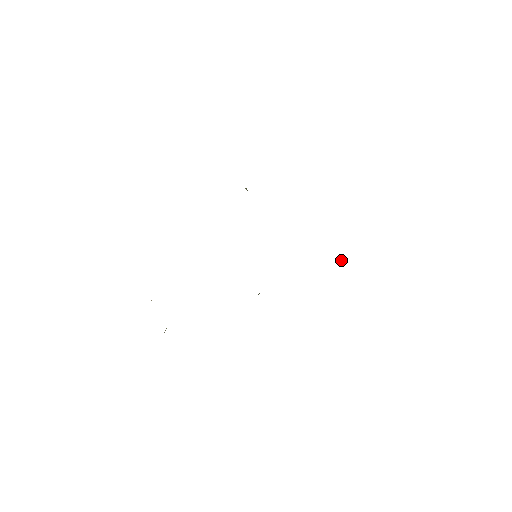
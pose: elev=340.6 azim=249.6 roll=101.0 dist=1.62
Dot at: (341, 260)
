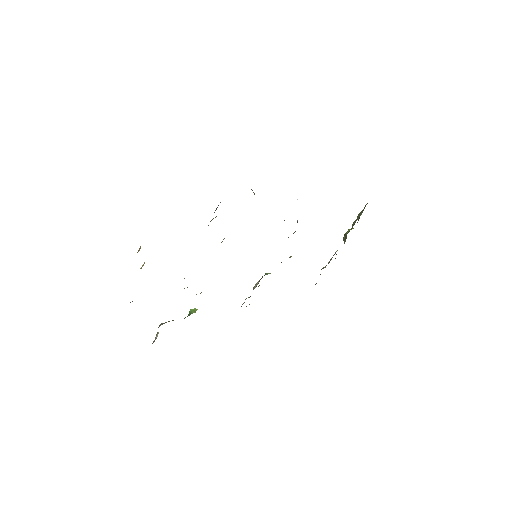
Dot at: (343, 238)
